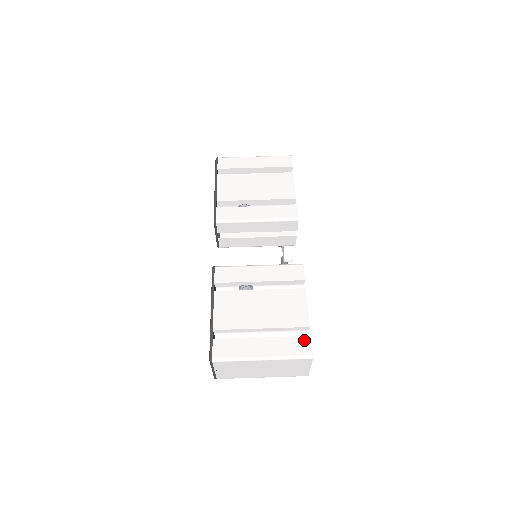
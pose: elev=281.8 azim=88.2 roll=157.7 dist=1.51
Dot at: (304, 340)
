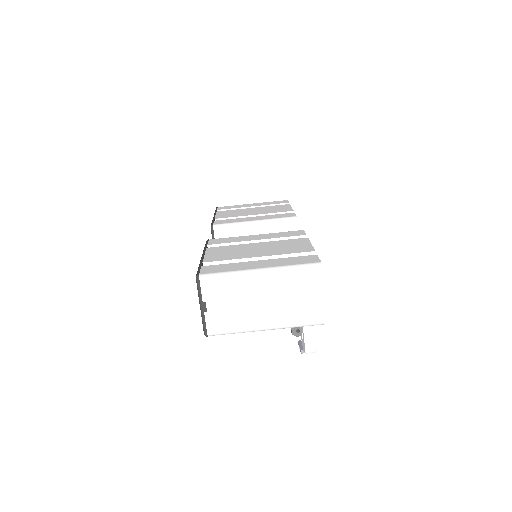
Dot at: (309, 256)
